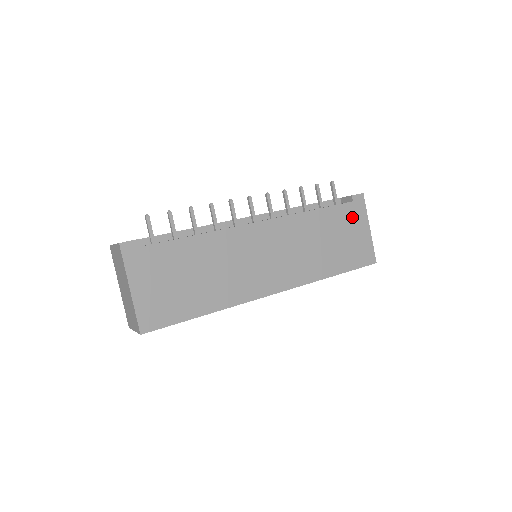
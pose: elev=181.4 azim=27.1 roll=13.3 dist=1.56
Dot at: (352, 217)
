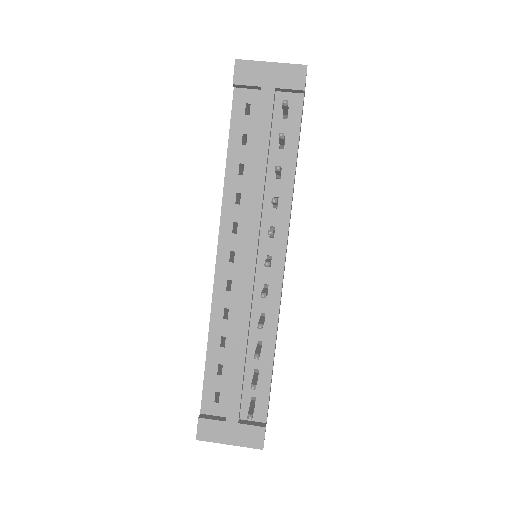
Dot at: occluded
